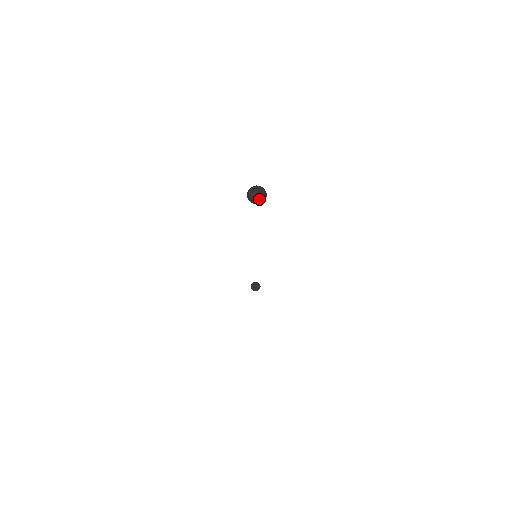
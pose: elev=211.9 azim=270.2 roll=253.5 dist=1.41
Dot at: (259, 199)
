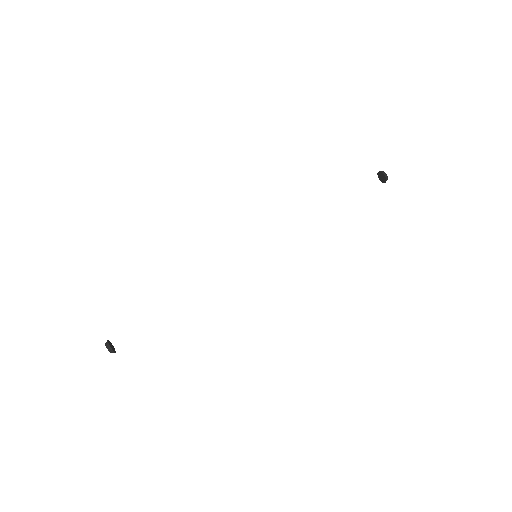
Dot at: (387, 176)
